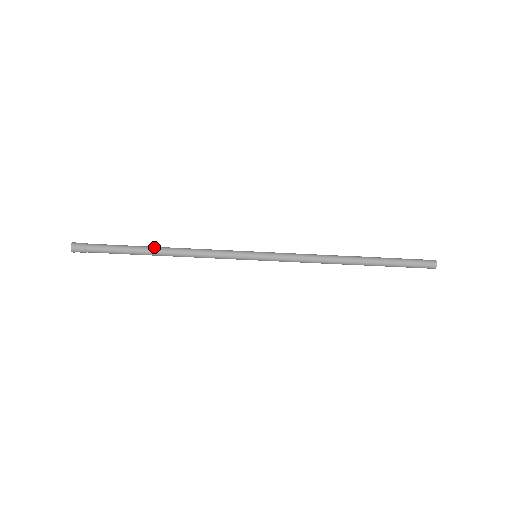
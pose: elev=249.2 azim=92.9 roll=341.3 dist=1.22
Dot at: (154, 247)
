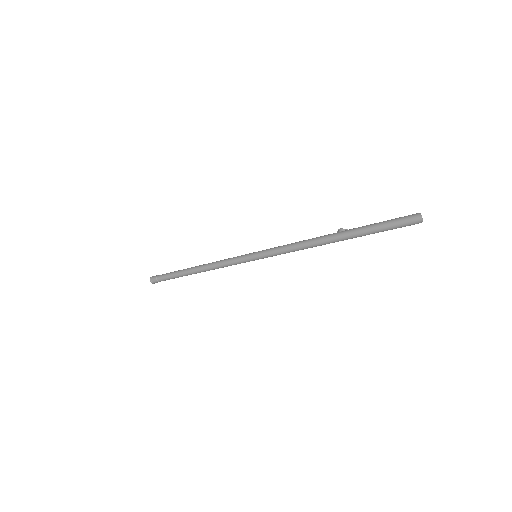
Dot at: (190, 270)
